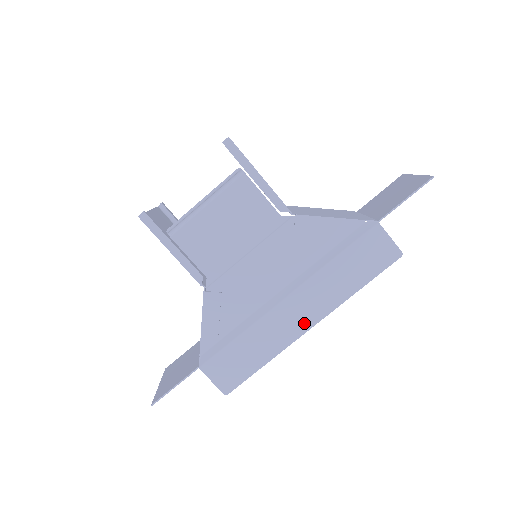
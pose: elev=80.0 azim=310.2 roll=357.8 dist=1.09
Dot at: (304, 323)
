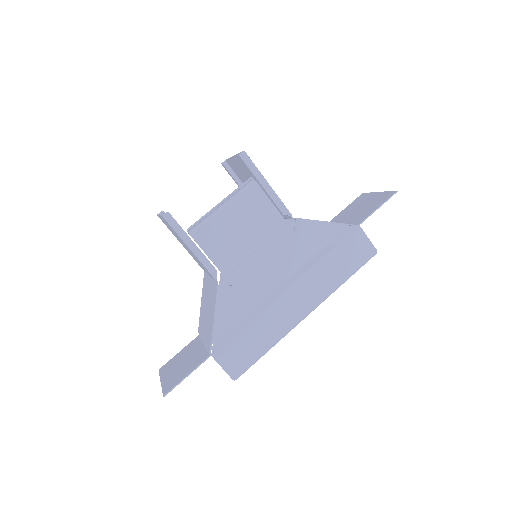
Dot at: (302, 311)
